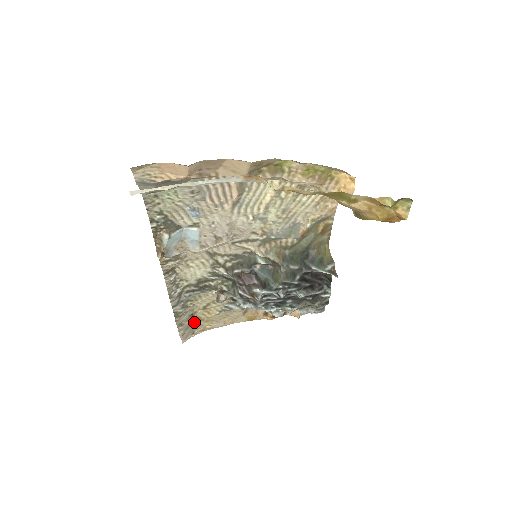
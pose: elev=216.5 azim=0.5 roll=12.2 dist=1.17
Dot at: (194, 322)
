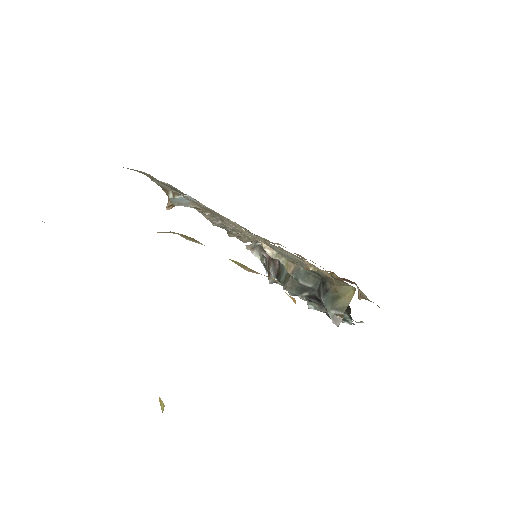
Dot at: occluded
